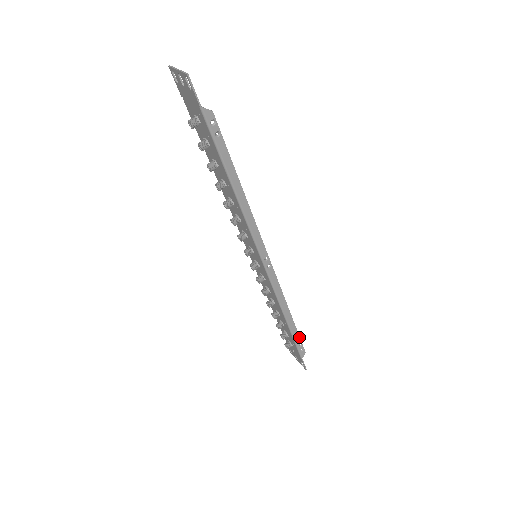
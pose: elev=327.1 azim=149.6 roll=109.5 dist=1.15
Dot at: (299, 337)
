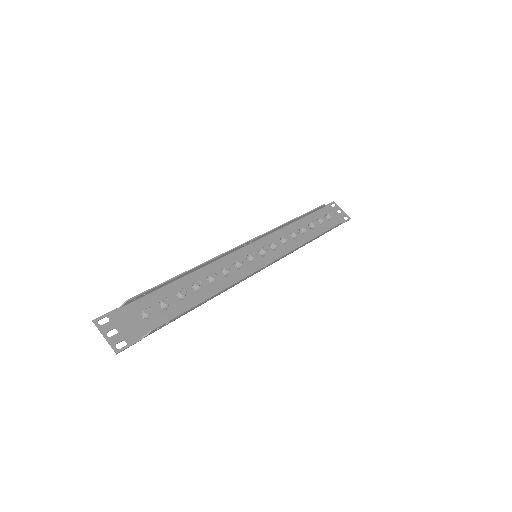
Dot at: (329, 229)
